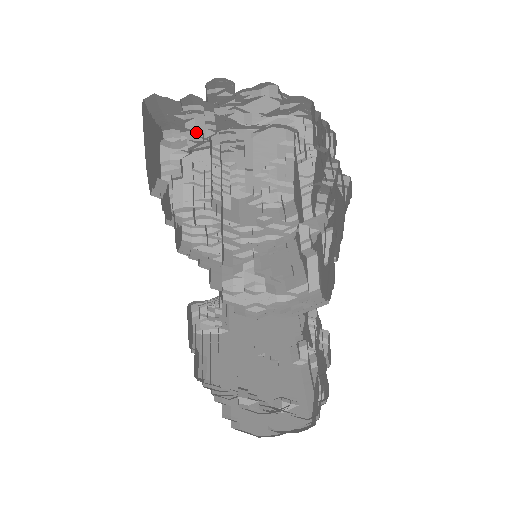
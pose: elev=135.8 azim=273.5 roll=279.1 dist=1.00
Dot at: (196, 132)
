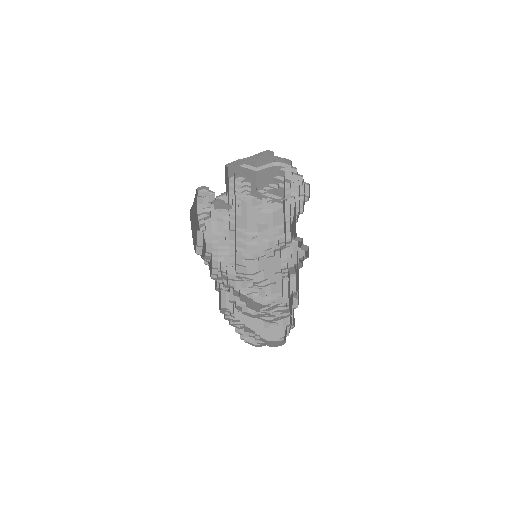
Dot at: (220, 206)
